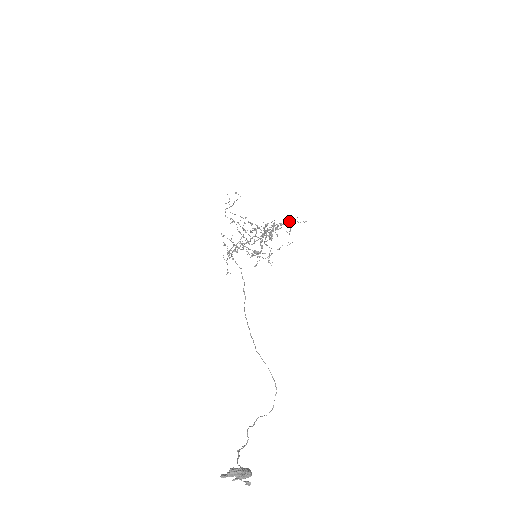
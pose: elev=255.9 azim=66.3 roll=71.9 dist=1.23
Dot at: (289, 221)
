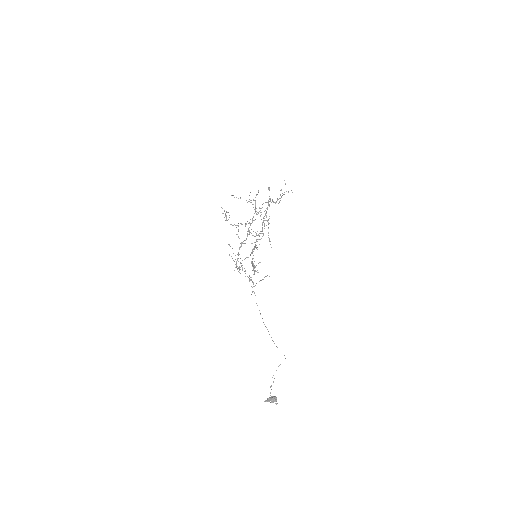
Dot at: (275, 203)
